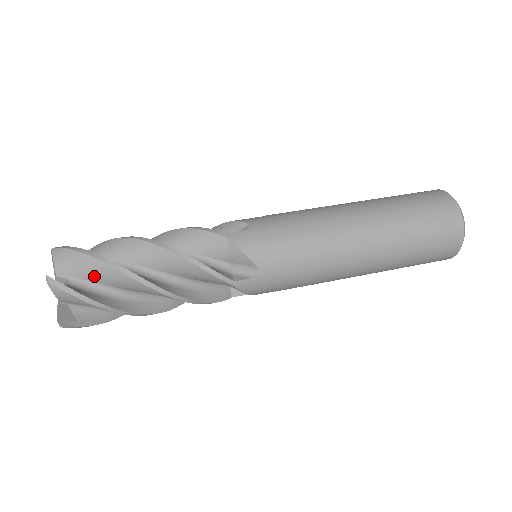
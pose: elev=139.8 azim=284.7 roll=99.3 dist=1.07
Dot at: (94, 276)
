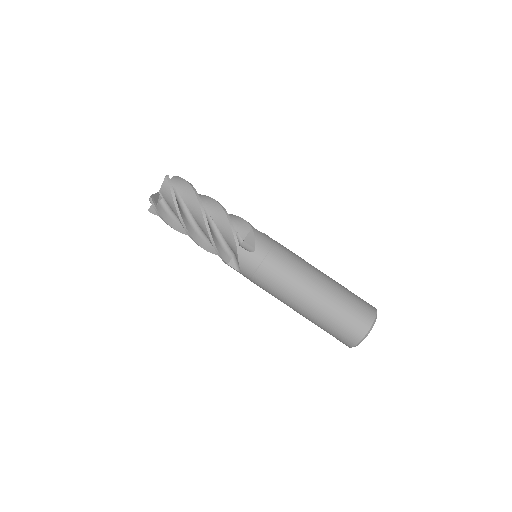
Dot at: (172, 209)
